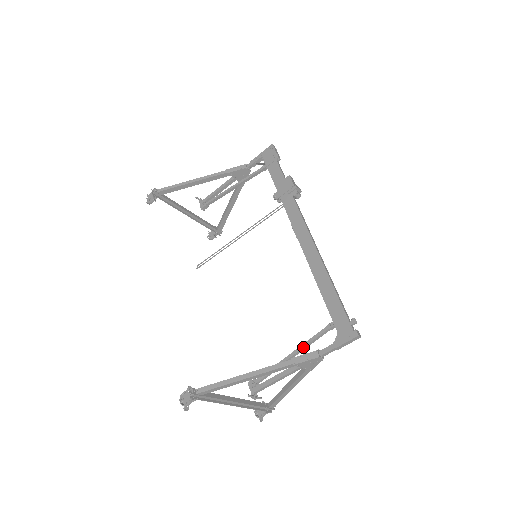
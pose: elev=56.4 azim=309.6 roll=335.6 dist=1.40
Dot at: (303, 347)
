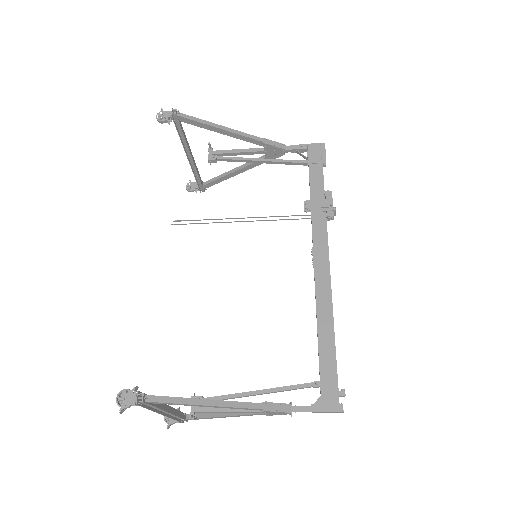
Dot at: (275, 391)
